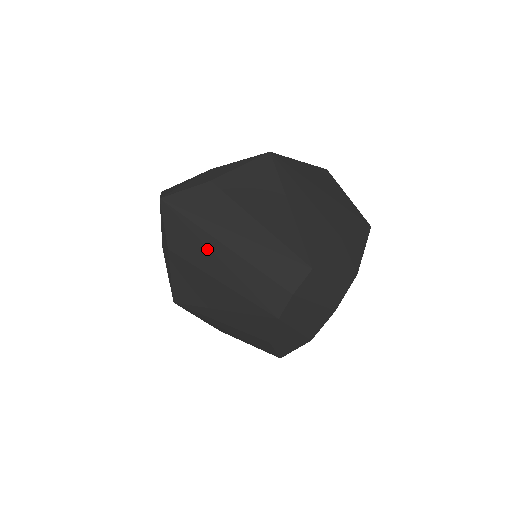
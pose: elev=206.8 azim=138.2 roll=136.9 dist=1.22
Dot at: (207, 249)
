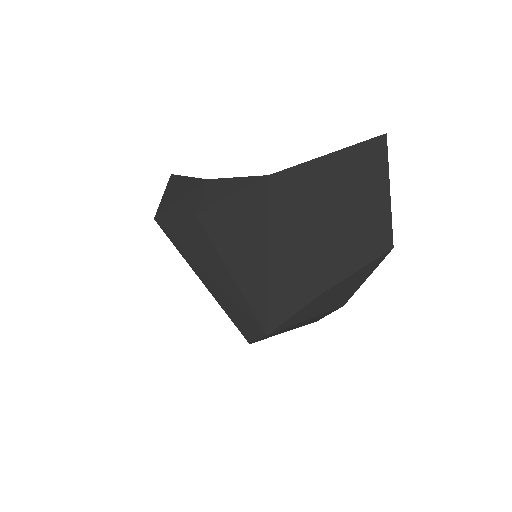
Dot at: occluded
